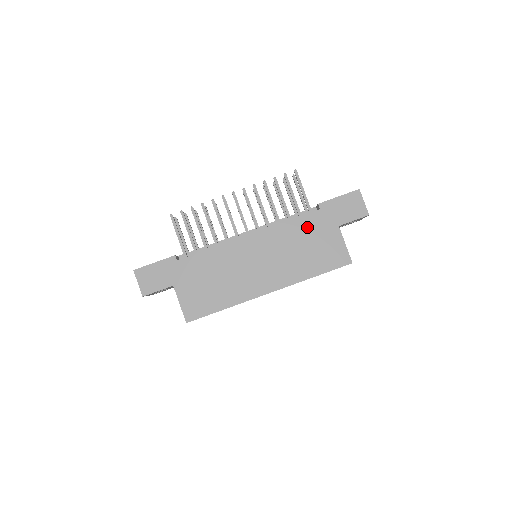
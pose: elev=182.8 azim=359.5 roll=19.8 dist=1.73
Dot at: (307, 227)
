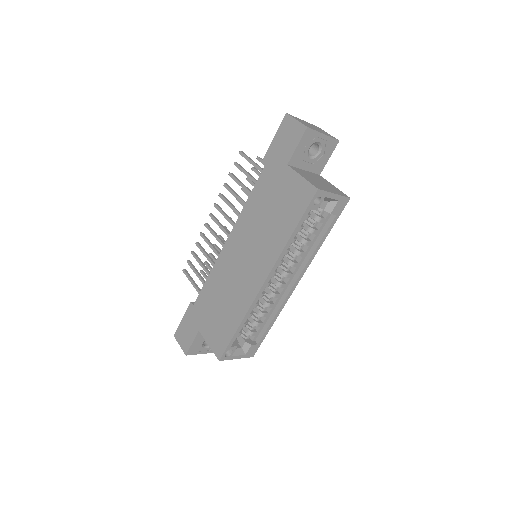
Dot at: (263, 192)
